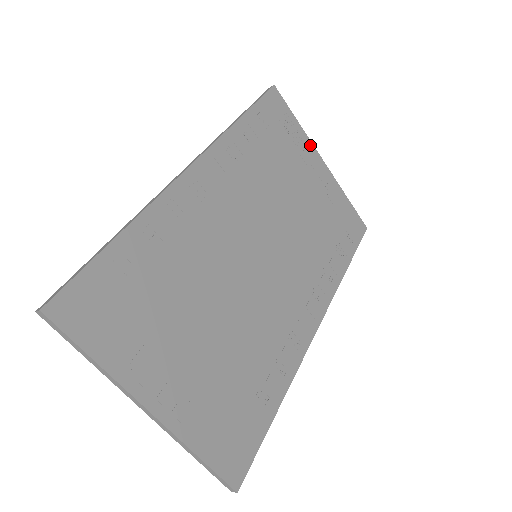
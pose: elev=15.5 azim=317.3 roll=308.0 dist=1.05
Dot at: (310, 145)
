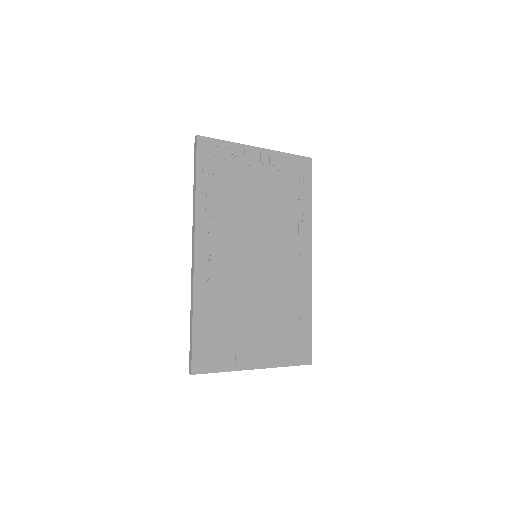
Dot at: (244, 148)
